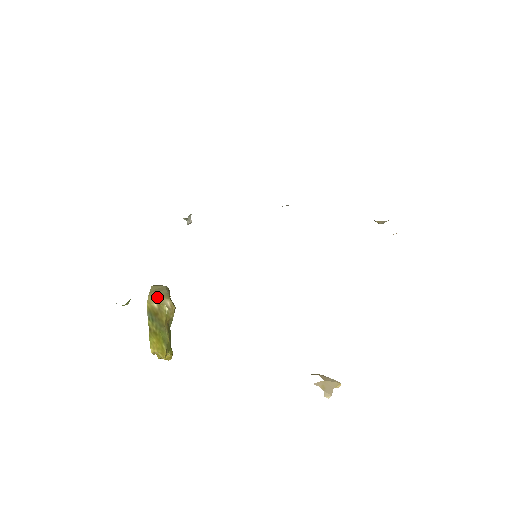
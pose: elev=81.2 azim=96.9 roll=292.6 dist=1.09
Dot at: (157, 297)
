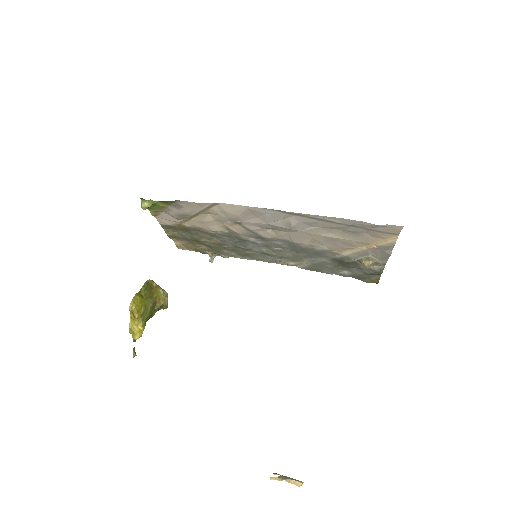
Dot at: (158, 285)
